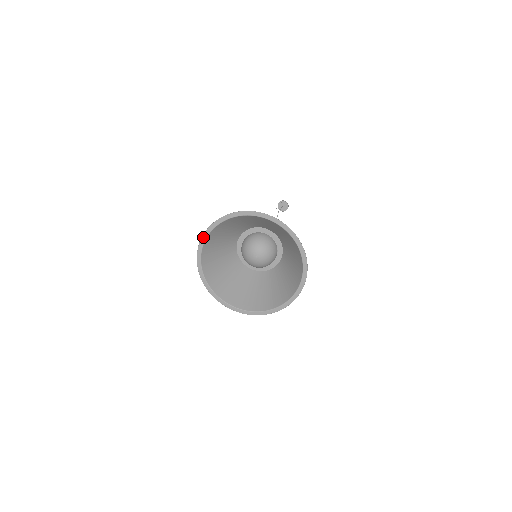
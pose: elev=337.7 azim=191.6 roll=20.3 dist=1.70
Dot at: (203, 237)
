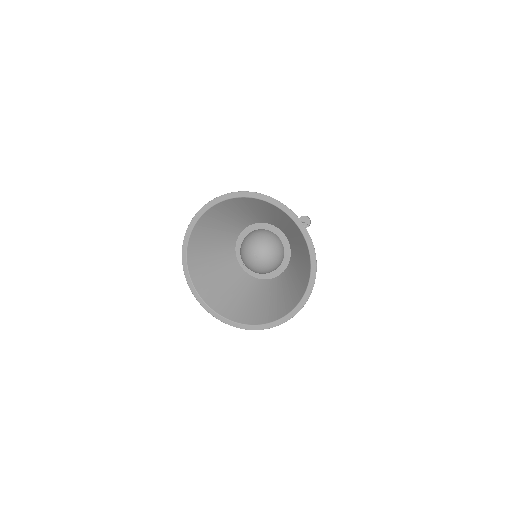
Dot at: (202, 209)
